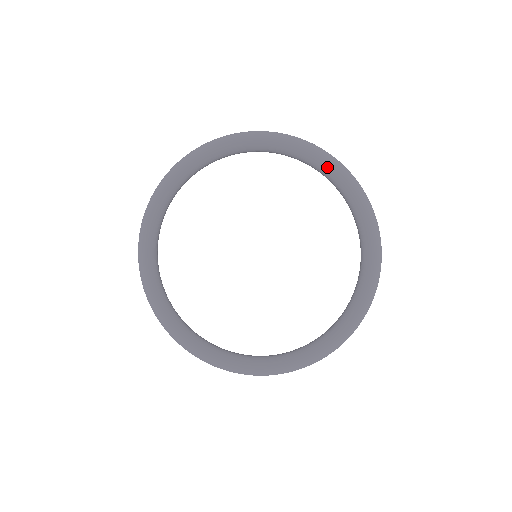
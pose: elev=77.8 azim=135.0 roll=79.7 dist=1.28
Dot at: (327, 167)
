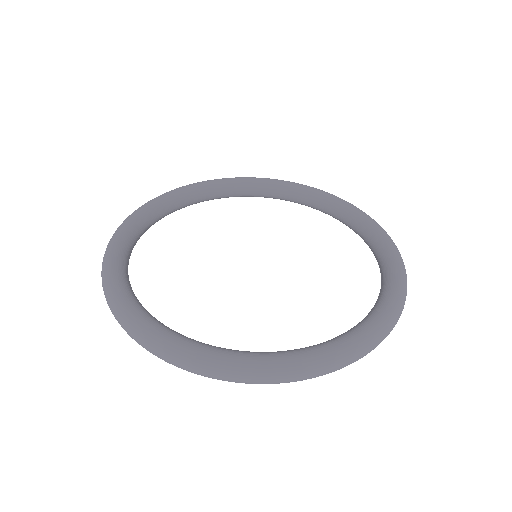
Dot at: (389, 251)
